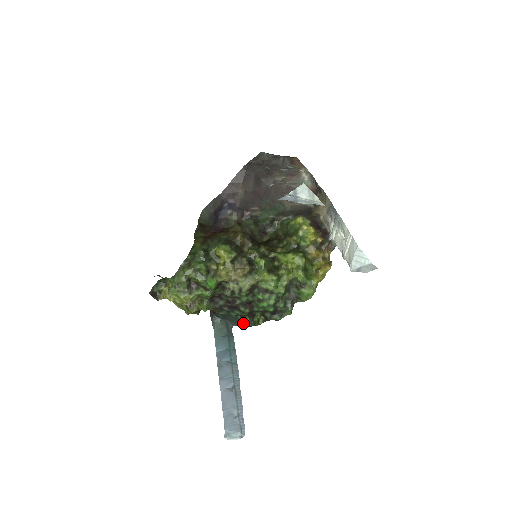
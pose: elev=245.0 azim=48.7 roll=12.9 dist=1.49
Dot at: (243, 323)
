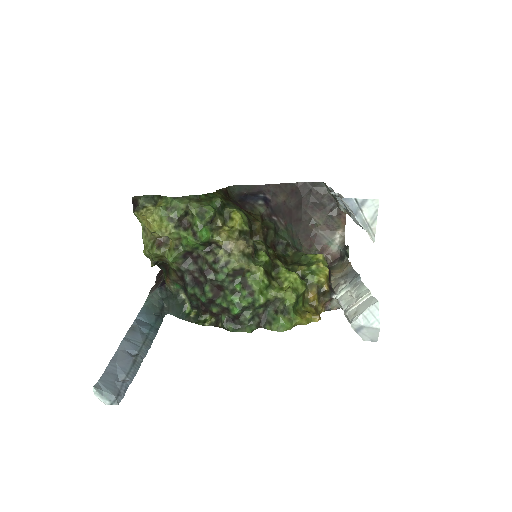
Dot at: (184, 315)
